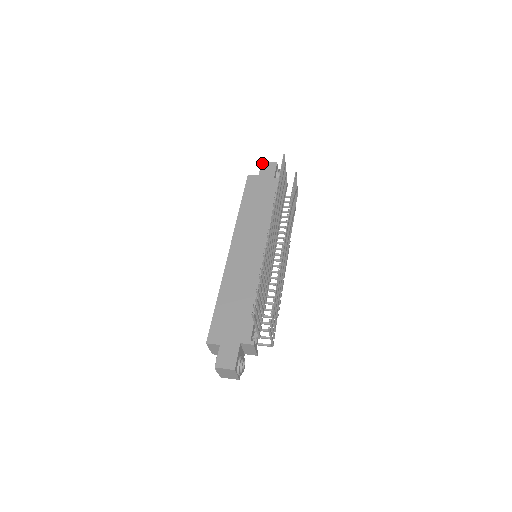
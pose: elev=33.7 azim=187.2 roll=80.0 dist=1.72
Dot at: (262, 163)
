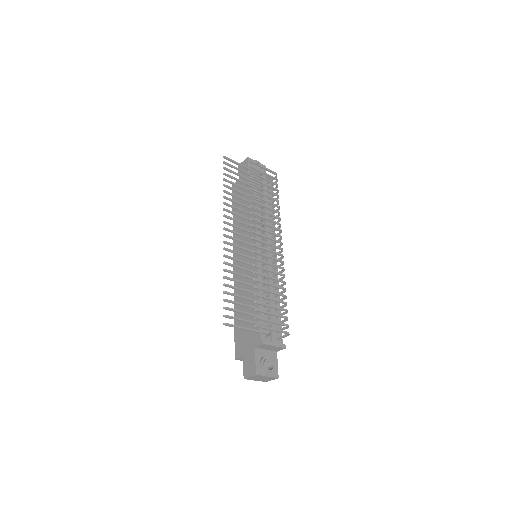
Dot at: (238, 166)
